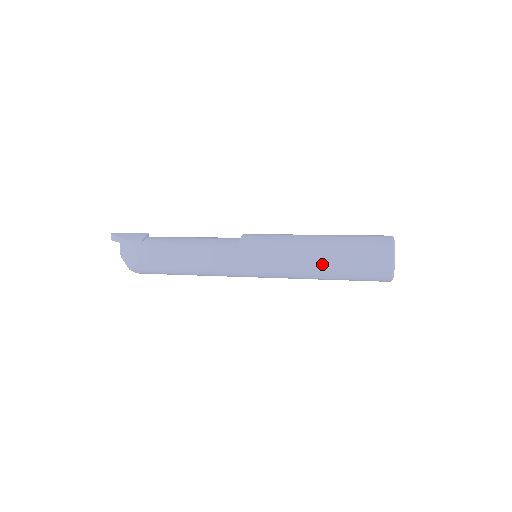
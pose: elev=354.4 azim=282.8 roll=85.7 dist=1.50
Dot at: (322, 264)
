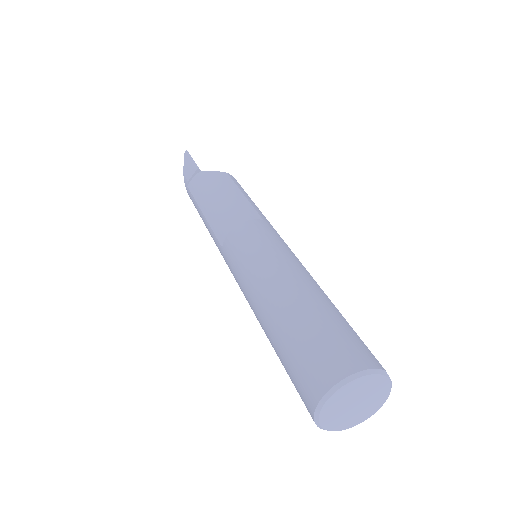
Dot at: occluded
